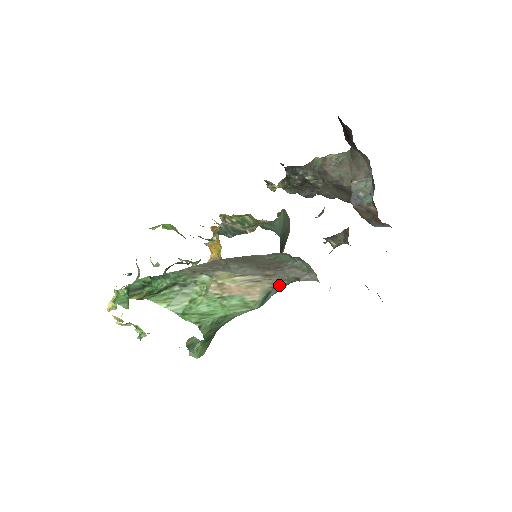
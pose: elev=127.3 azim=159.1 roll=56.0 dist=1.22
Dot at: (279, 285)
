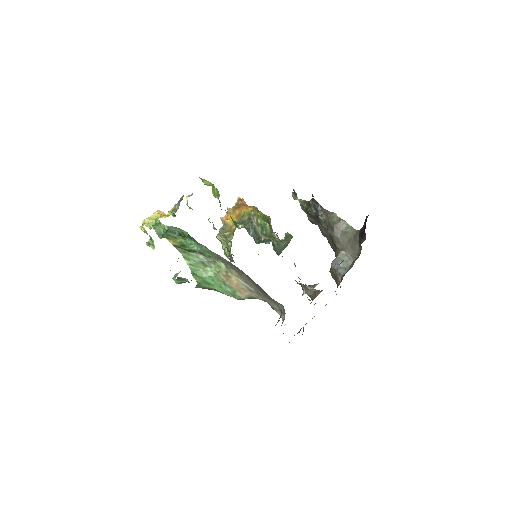
Dot at: (260, 299)
